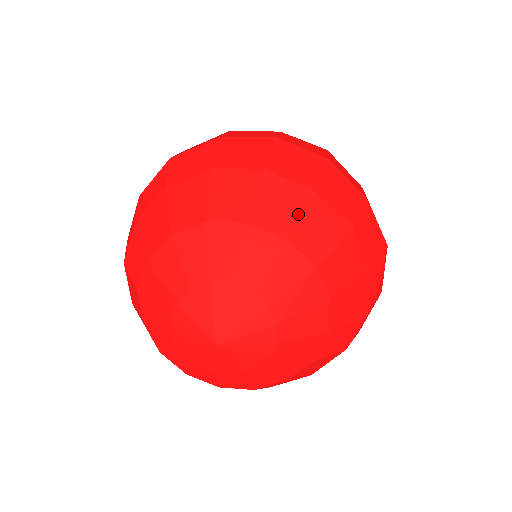
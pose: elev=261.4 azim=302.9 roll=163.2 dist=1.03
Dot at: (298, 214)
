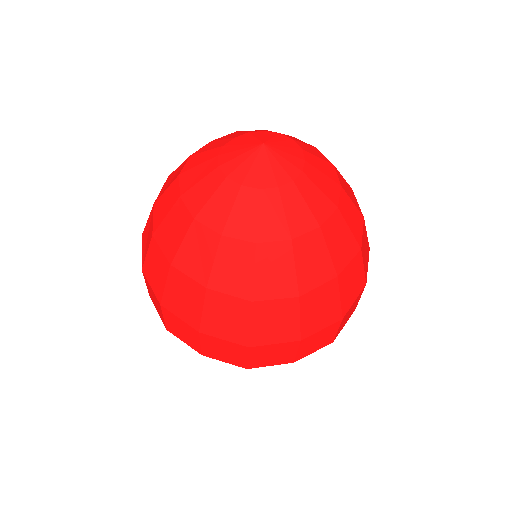
Dot at: occluded
